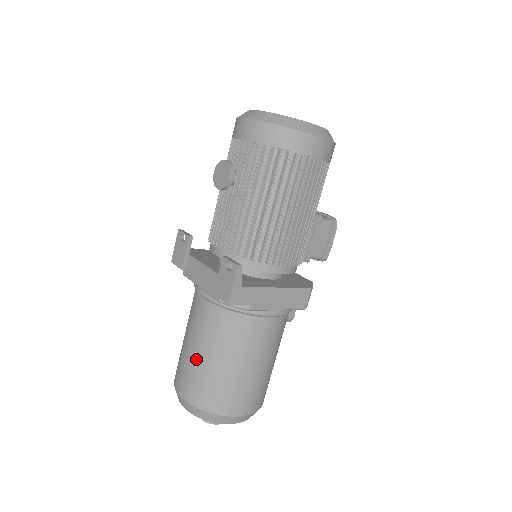
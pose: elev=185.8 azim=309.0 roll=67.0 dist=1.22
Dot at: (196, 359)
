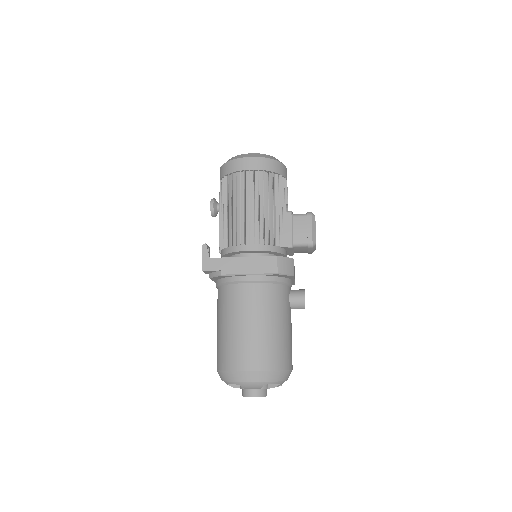
Dot at: (217, 333)
